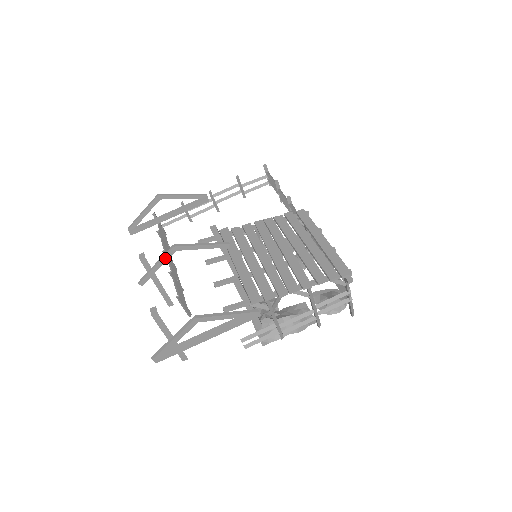
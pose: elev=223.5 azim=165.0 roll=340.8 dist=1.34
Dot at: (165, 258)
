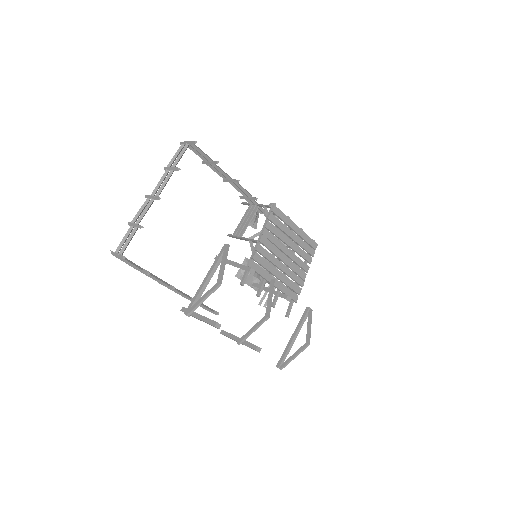
Dot at: (260, 324)
